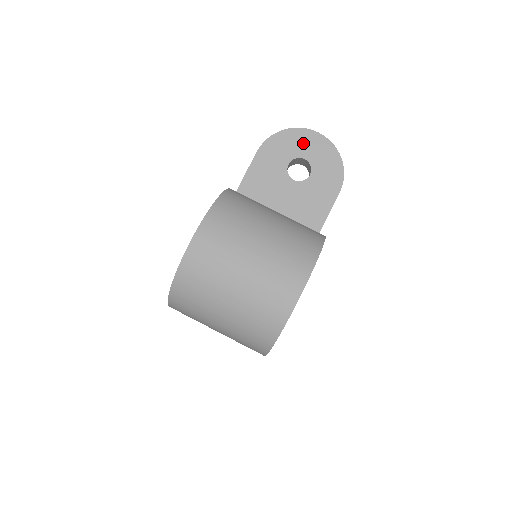
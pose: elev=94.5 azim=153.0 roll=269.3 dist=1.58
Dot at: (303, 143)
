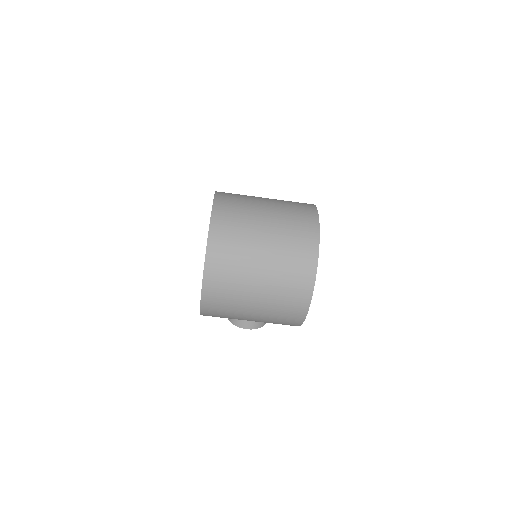
Dot at: occluded
